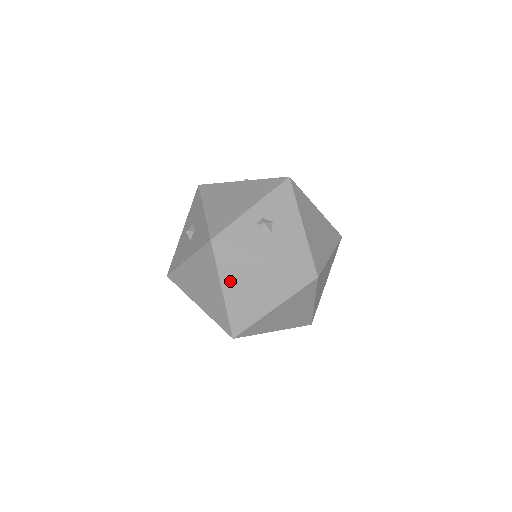
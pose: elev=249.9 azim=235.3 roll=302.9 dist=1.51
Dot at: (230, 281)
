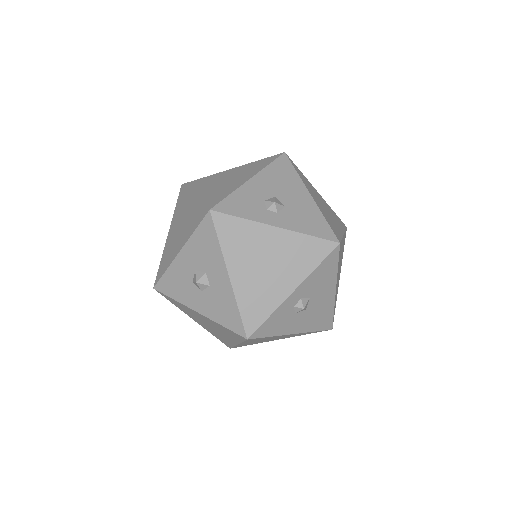
Dot at: occluded
